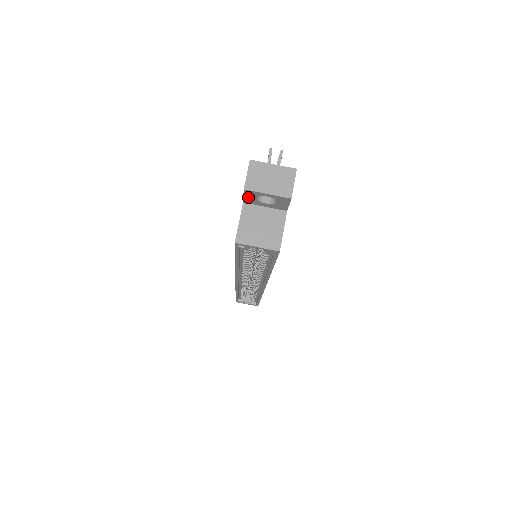
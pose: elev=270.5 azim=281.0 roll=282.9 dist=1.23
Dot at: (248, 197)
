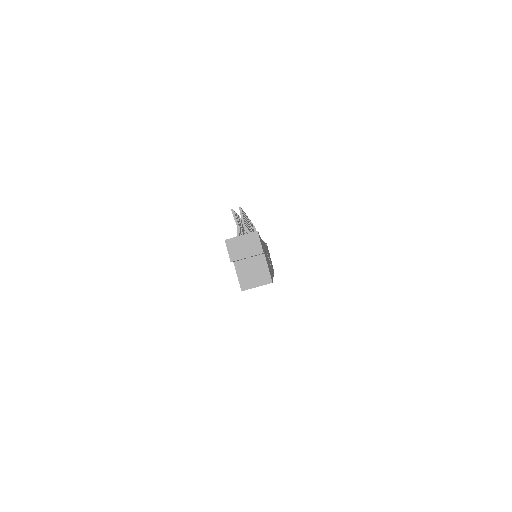
Dot at: occluded
